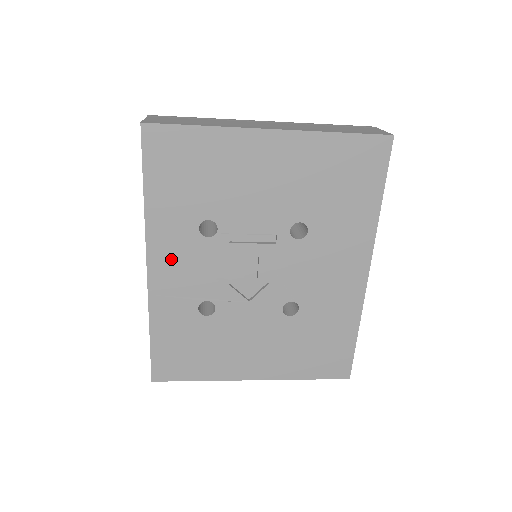
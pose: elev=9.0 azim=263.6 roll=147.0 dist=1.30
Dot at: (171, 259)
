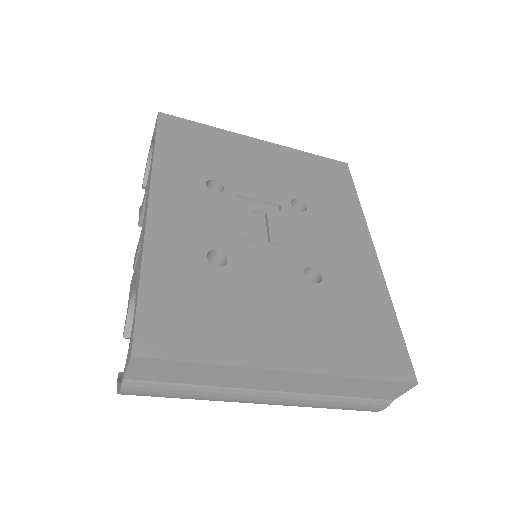
Dot at: (176, 202)
